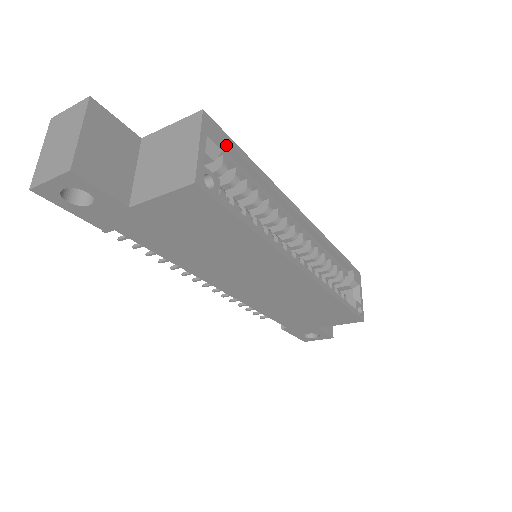
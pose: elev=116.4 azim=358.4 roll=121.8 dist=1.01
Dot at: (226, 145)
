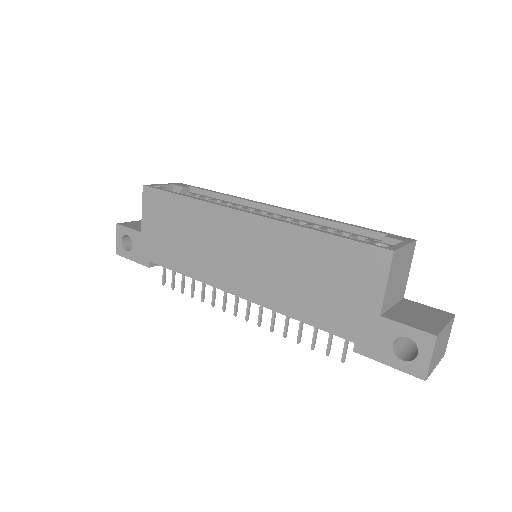
Dot at: (195, 190)
